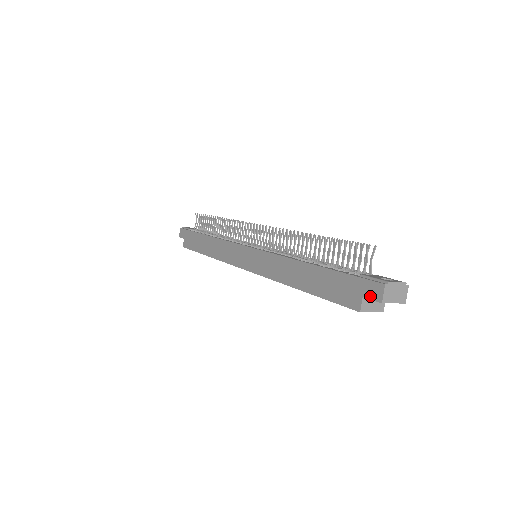
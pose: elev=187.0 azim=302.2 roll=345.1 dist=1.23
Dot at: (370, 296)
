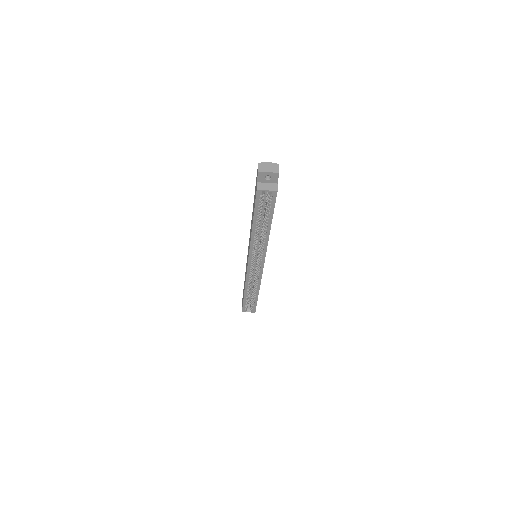
Dot at: (257, 177)
